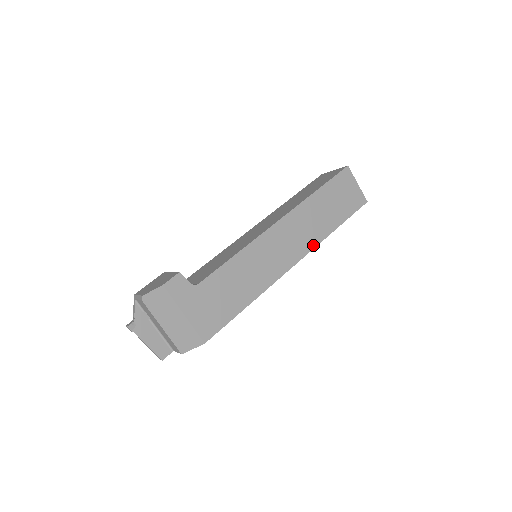
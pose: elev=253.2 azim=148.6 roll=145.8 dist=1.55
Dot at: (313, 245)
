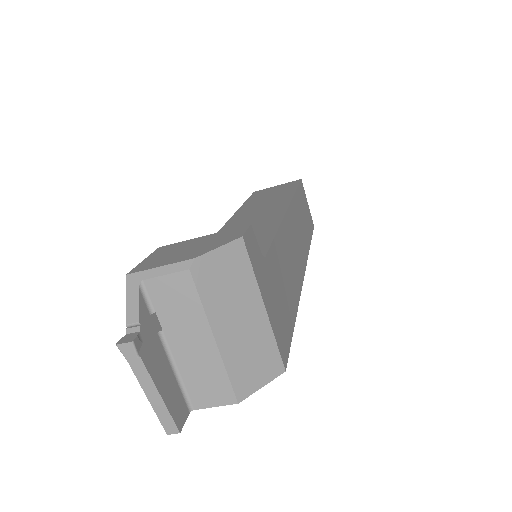
Dot at: (306, 254)
